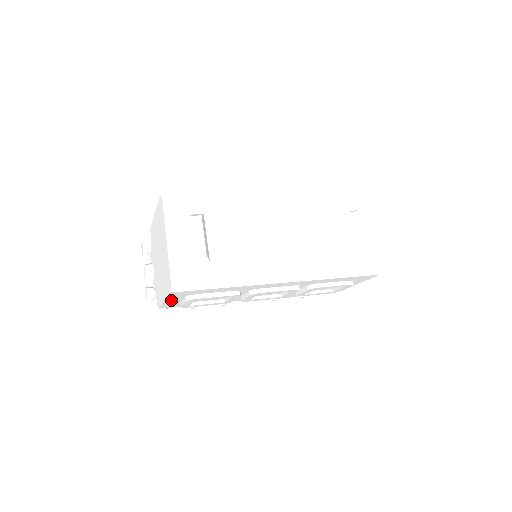
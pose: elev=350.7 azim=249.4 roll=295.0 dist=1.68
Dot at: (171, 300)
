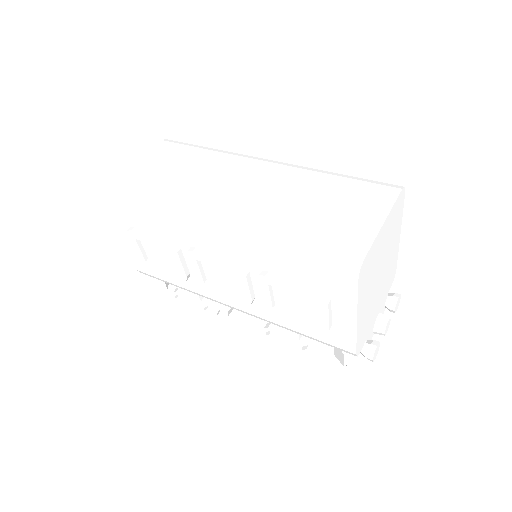
Dot at: (127, 240)
